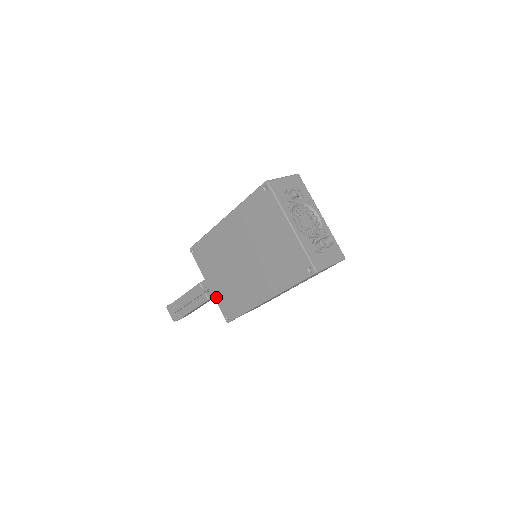
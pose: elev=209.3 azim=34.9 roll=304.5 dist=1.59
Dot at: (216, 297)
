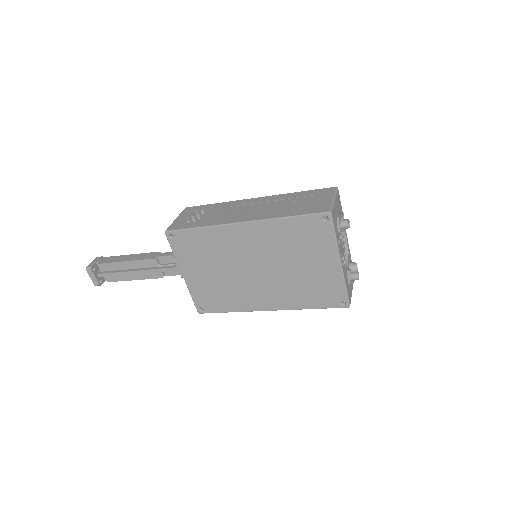
Dot at: (192, 289)
